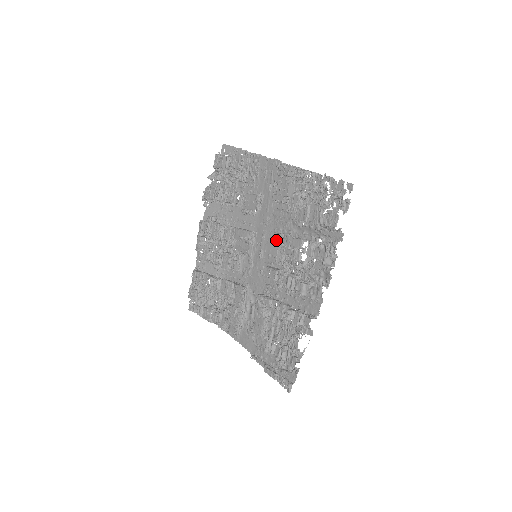
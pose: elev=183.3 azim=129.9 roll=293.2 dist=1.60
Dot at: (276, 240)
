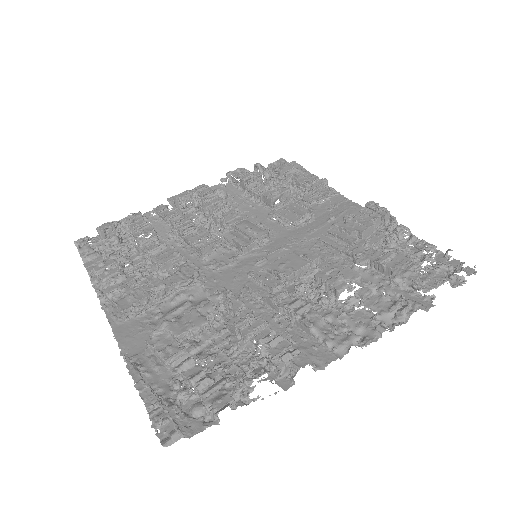
Dot at: (309, 257)
